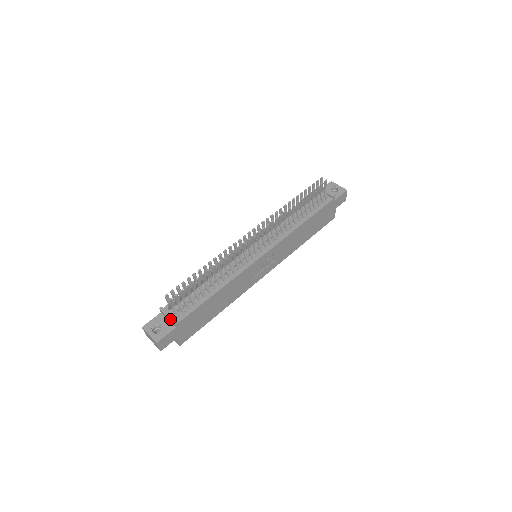
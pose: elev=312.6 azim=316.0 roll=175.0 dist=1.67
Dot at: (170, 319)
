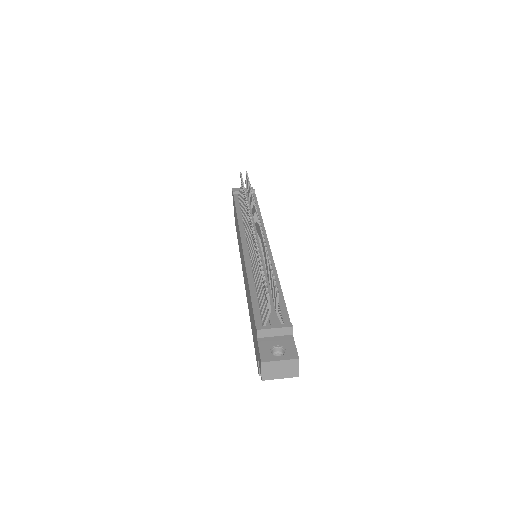
Dot at: (283, 327)
